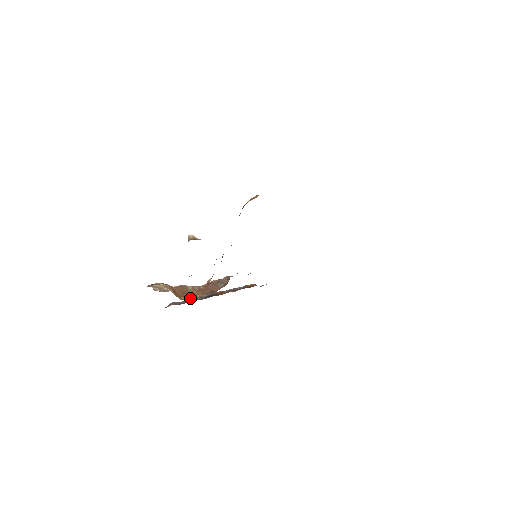
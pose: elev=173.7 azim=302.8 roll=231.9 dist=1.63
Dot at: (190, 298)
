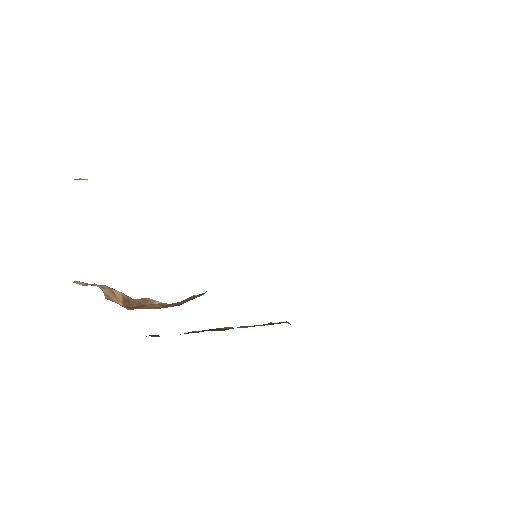
Dot at: (138, 308)
